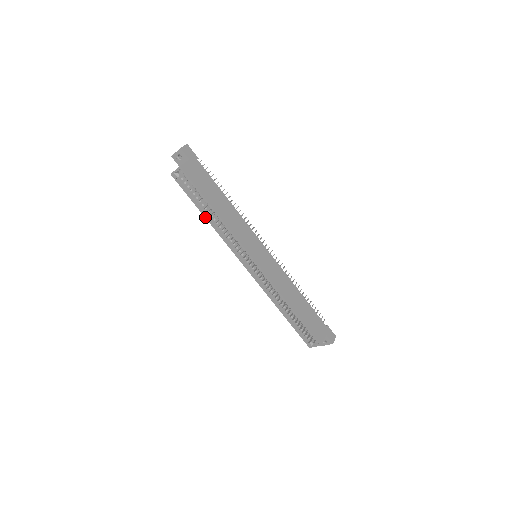
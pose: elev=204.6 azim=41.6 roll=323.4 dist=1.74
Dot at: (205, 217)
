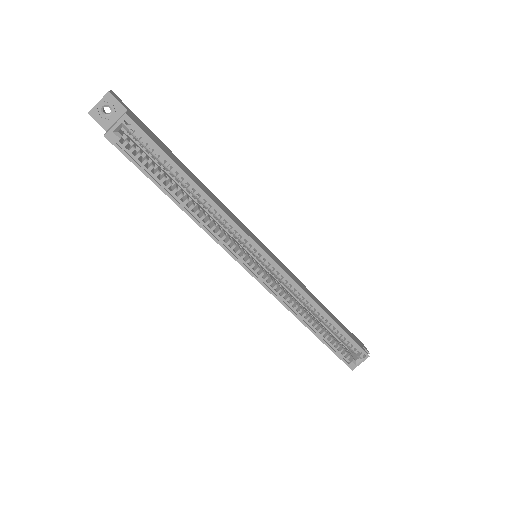
Dot at: (177, 204)
